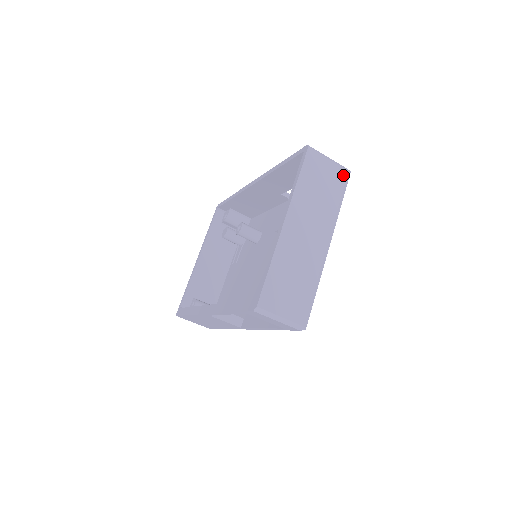
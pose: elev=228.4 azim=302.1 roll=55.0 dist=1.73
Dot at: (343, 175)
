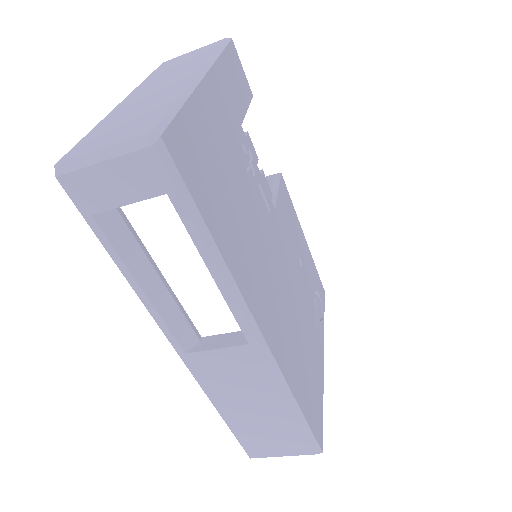
Dot at: (217, 43)
